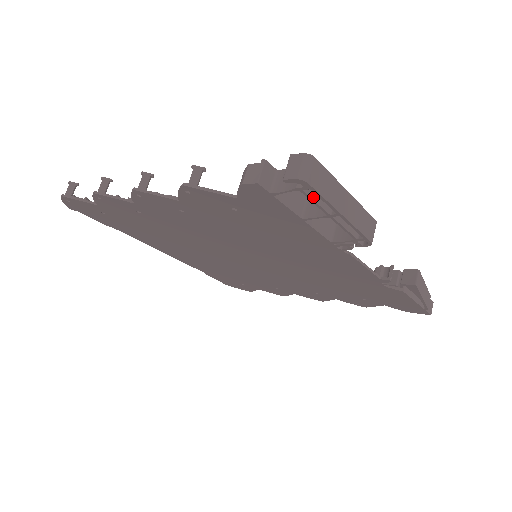
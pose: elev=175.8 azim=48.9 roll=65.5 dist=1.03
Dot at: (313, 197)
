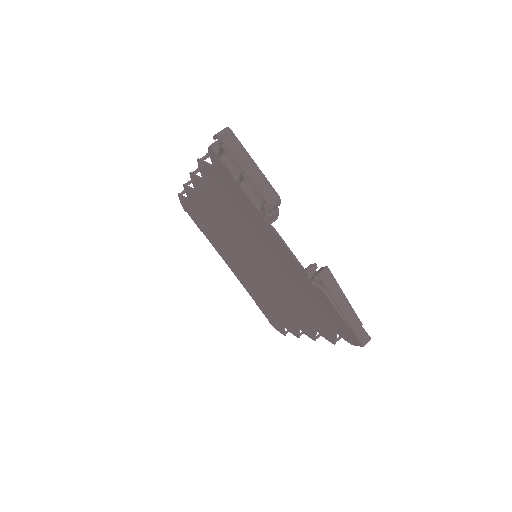
Dot at: (229, 154)
